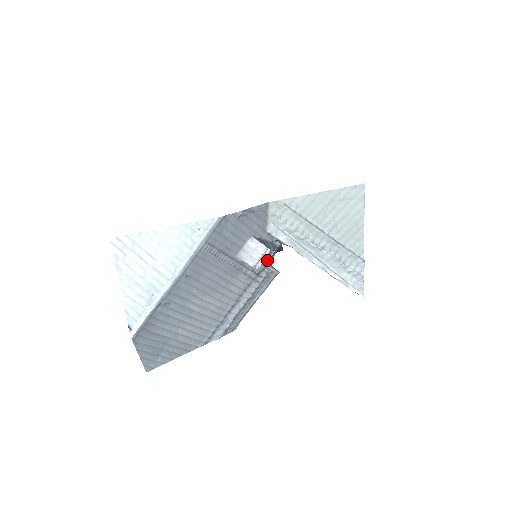
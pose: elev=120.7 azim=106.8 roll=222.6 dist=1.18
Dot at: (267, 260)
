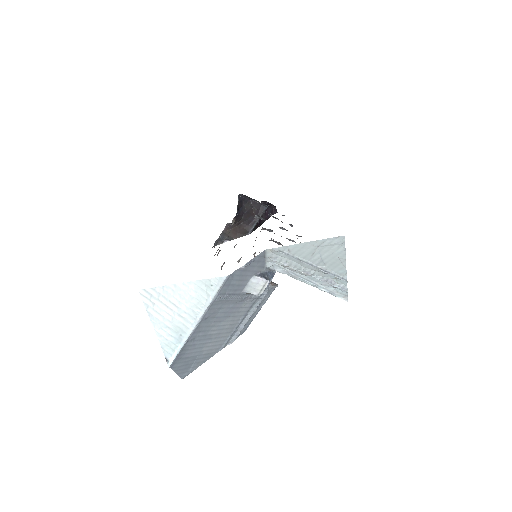
Dot at: (267, 285)
